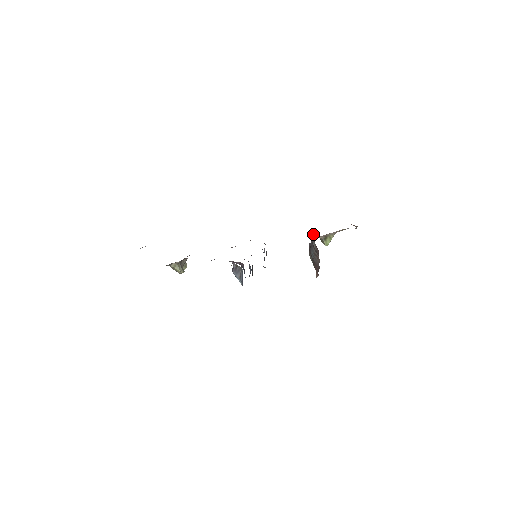
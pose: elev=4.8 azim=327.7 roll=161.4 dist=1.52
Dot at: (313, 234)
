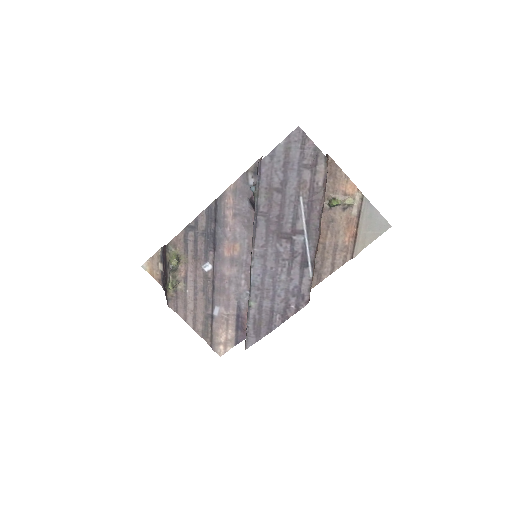
Dot at: occluded
